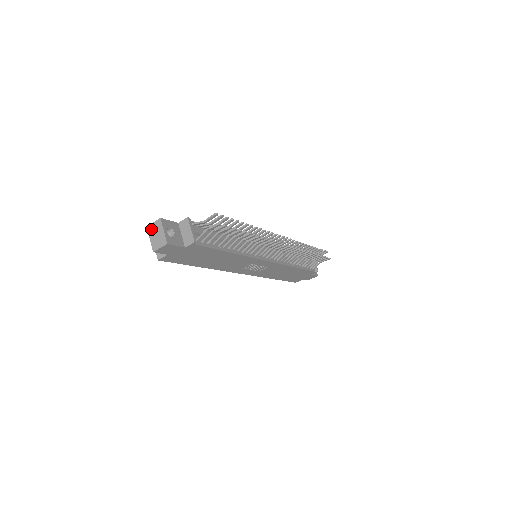
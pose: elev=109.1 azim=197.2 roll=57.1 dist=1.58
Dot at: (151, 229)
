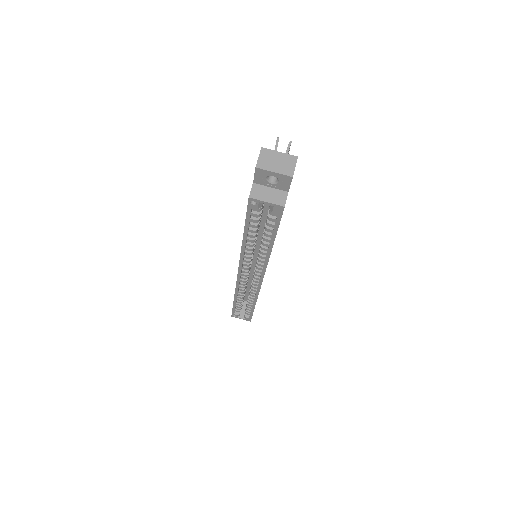
Dot at: (264, 164)
